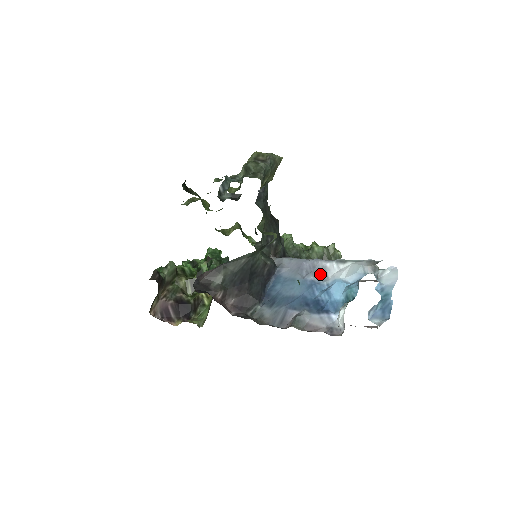
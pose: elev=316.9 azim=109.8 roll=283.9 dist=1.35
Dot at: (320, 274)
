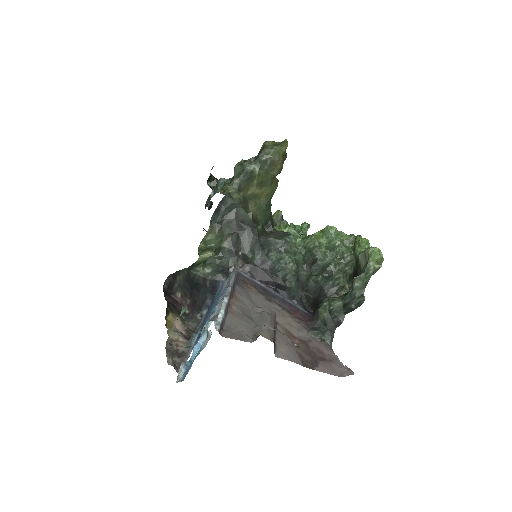
Dot at: occluded
